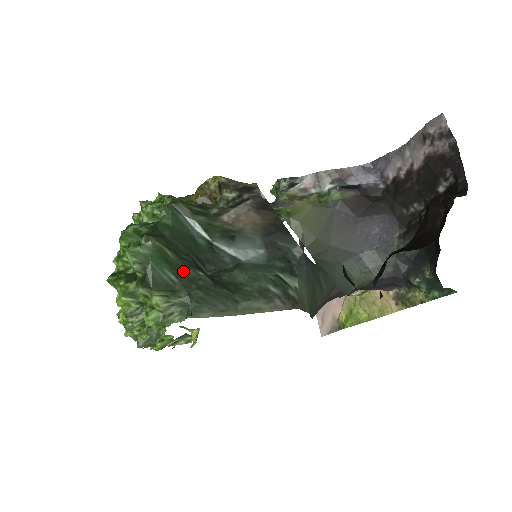
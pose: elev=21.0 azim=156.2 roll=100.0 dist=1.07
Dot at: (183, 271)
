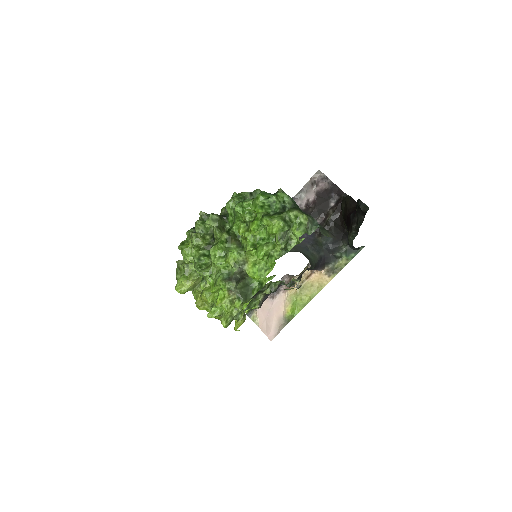
Dot at: occluded
